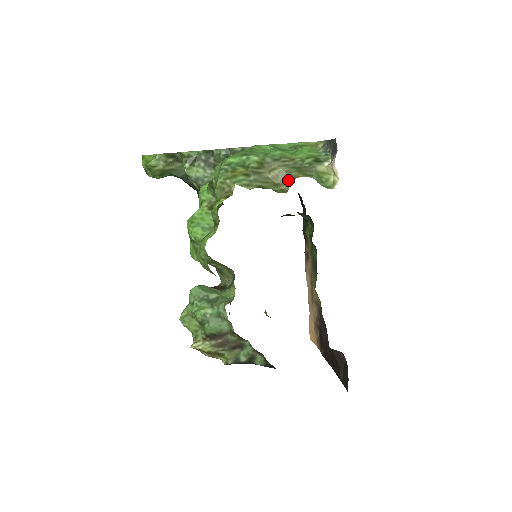
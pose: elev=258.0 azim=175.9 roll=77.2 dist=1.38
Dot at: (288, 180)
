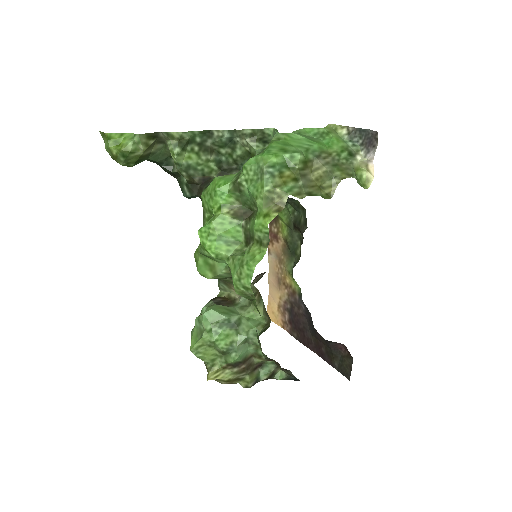
Dot at: (332, 182)
